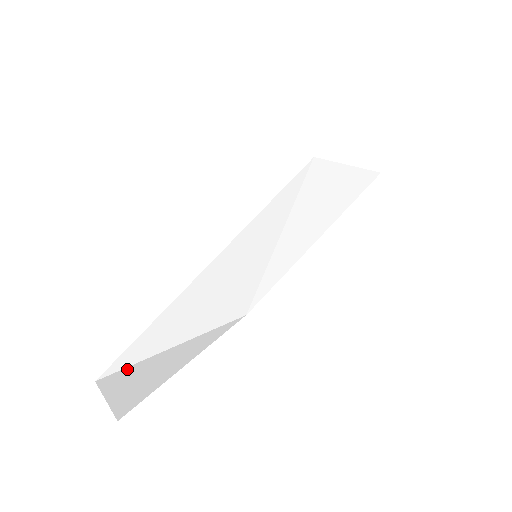
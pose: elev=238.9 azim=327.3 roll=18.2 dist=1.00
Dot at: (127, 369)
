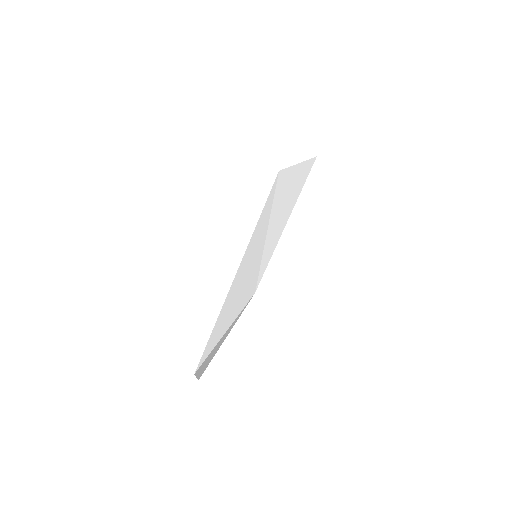
Dot at: (206, 358)
